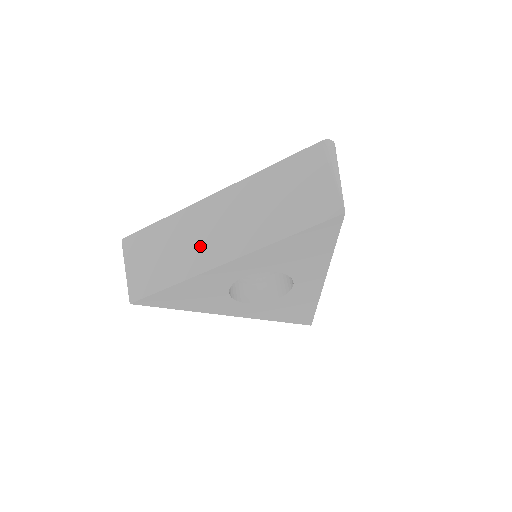
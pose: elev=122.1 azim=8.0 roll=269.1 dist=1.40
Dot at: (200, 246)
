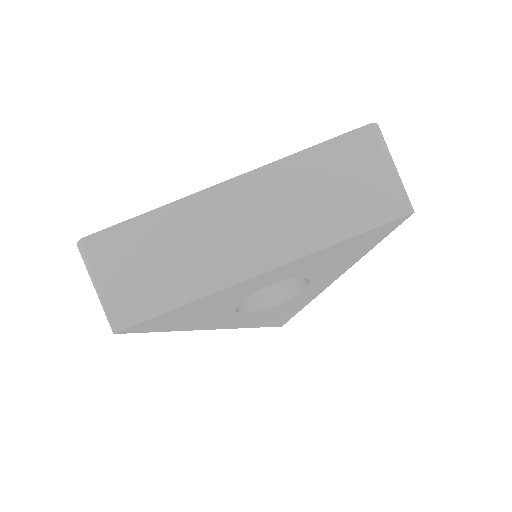
Dot at: (219, 250)
